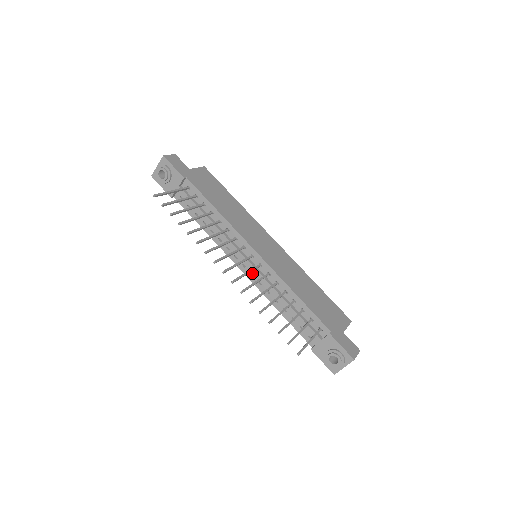
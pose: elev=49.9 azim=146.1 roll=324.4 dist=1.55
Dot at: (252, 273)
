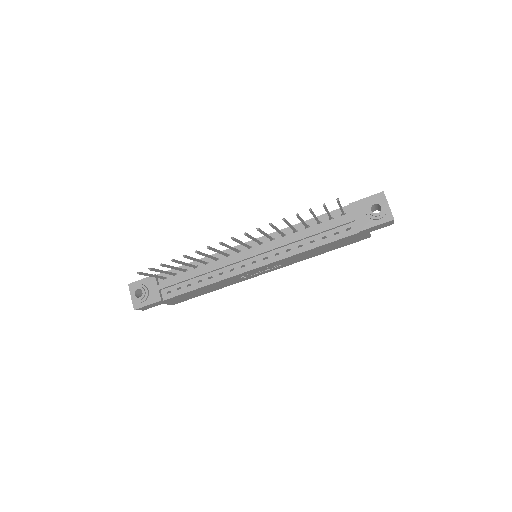
Dot at: (264, 257)
